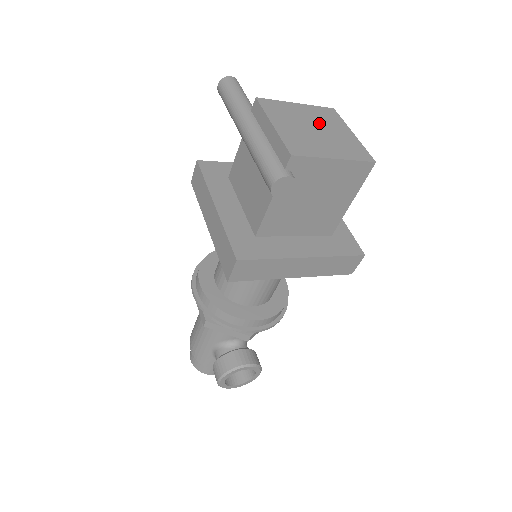
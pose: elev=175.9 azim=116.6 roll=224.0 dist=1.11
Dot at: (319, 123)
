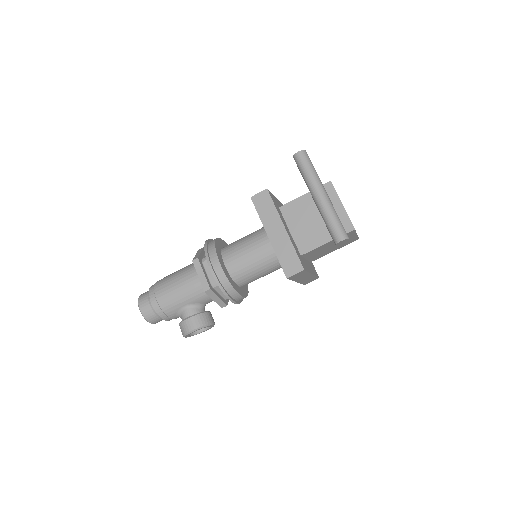
Dot at: occluded
